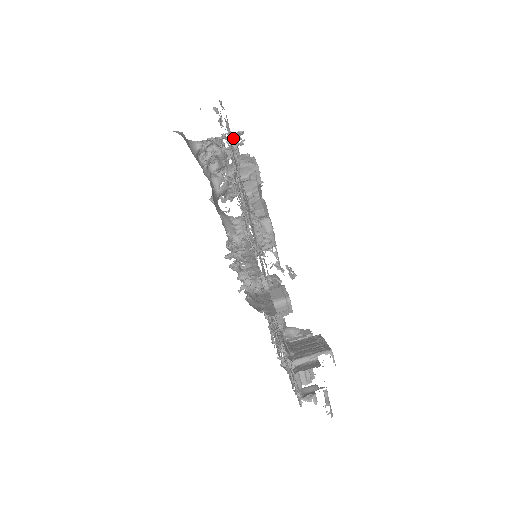
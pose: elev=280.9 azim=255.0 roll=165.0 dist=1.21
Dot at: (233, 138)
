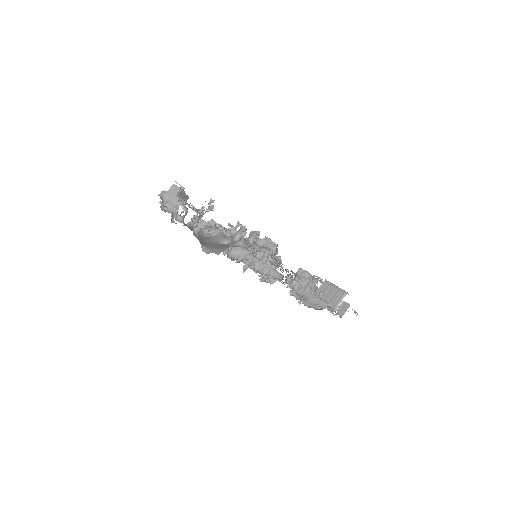
Dot at: (209, 207)
